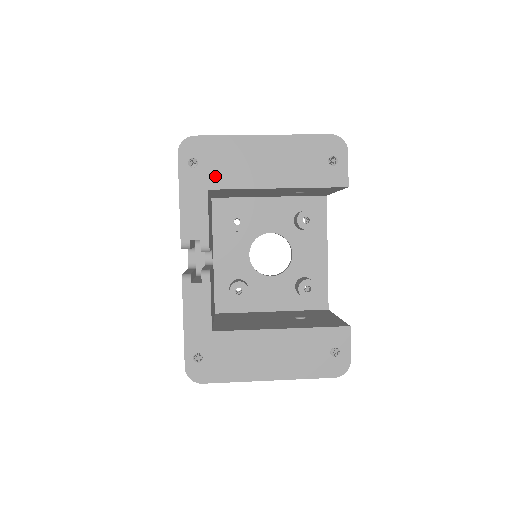
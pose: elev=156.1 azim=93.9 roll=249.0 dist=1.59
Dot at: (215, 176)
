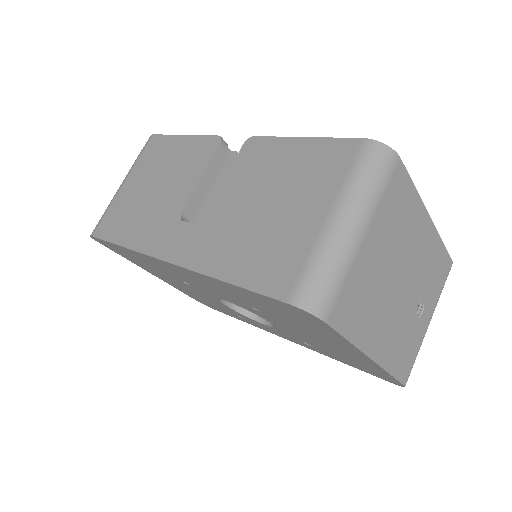
Dot at: occluded
